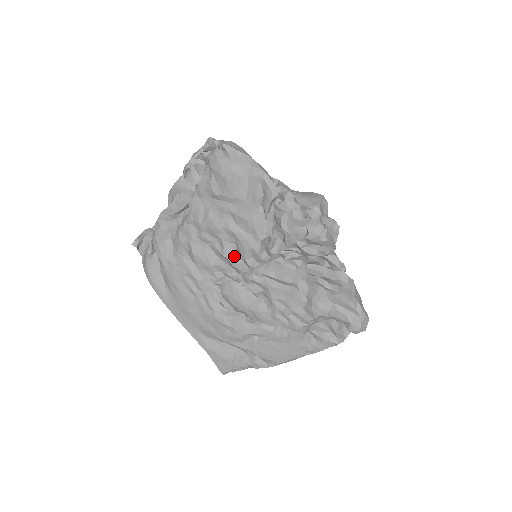
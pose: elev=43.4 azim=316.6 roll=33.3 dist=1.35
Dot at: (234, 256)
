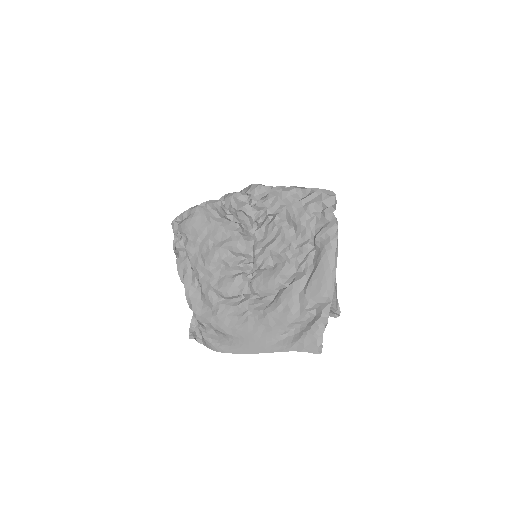
Dot at: (237, 261)
